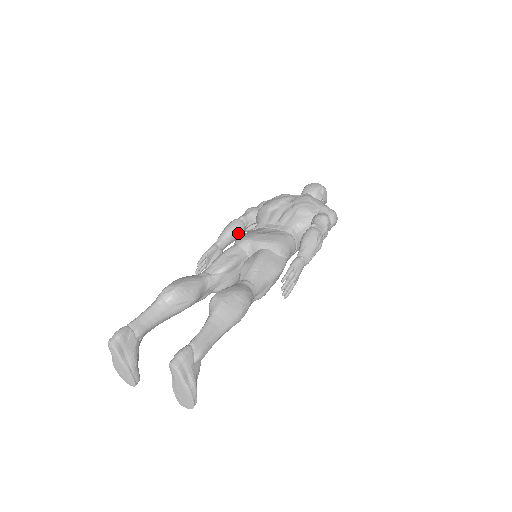
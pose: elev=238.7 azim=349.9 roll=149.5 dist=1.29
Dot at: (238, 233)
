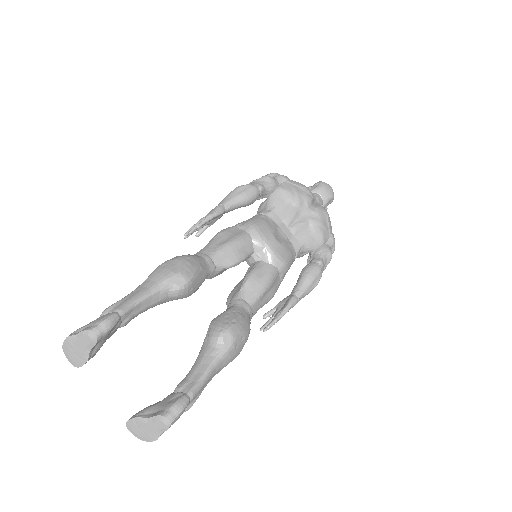
Dot at: (248, 205)
